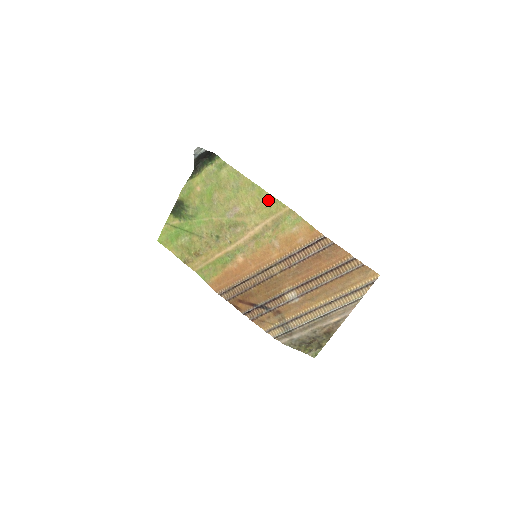
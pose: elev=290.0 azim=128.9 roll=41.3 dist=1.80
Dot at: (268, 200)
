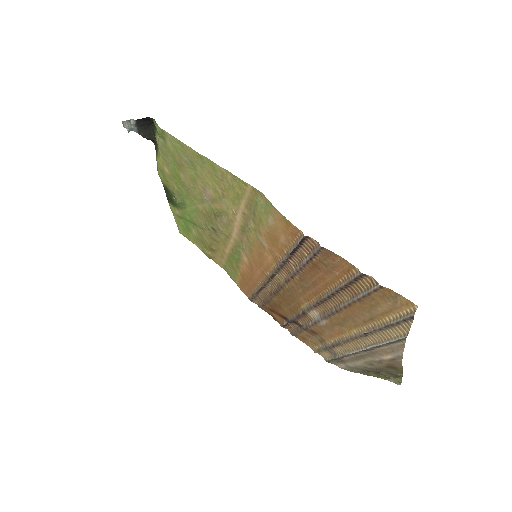
Dot at: (225, 177)
